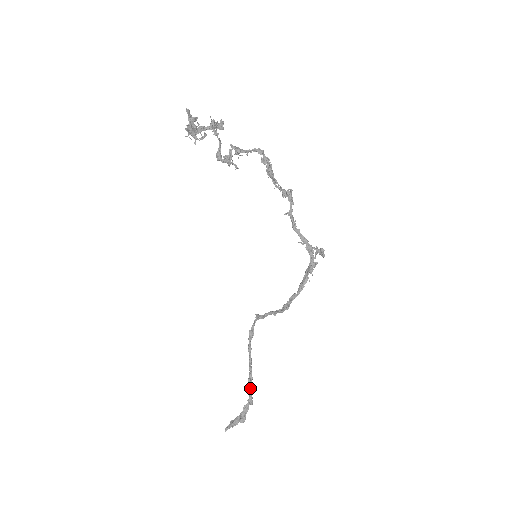
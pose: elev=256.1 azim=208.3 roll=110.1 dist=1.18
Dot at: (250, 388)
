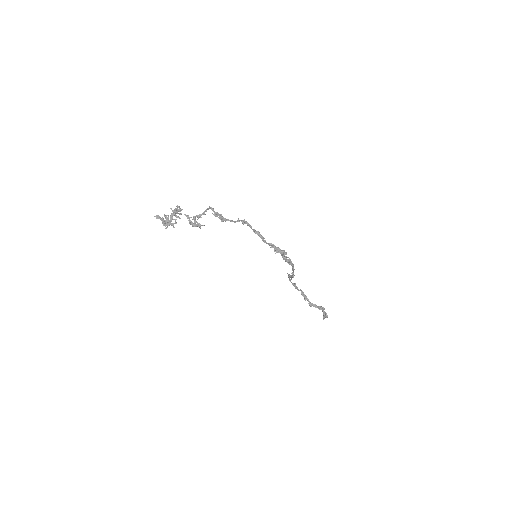
Dot at: (314, 306)
